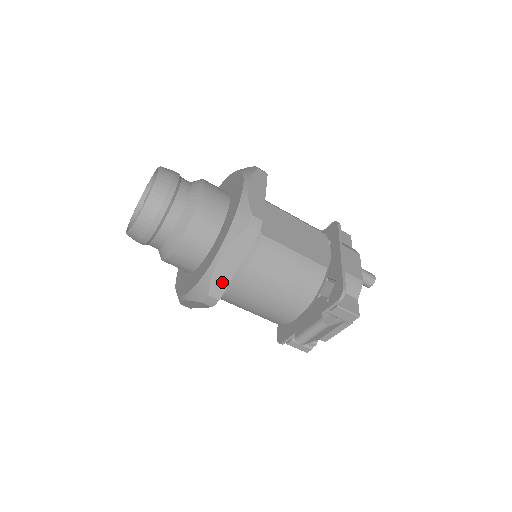
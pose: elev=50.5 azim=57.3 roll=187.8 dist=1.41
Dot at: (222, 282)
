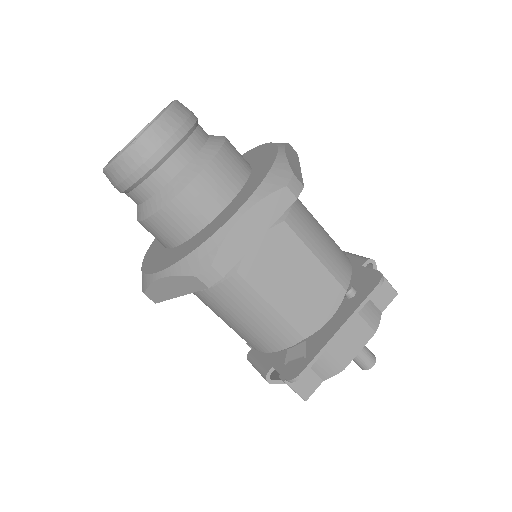
Dot at: (160, 295)
